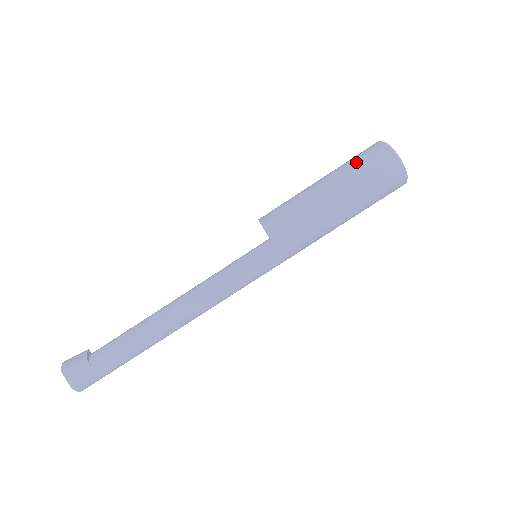
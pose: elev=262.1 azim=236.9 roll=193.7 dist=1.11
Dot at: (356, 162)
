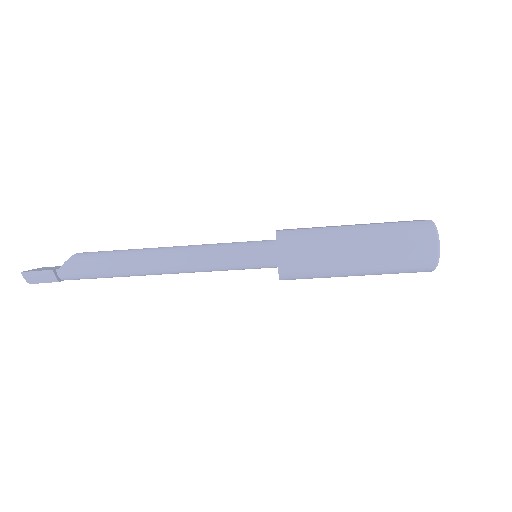
Dot at: (399, 270)
